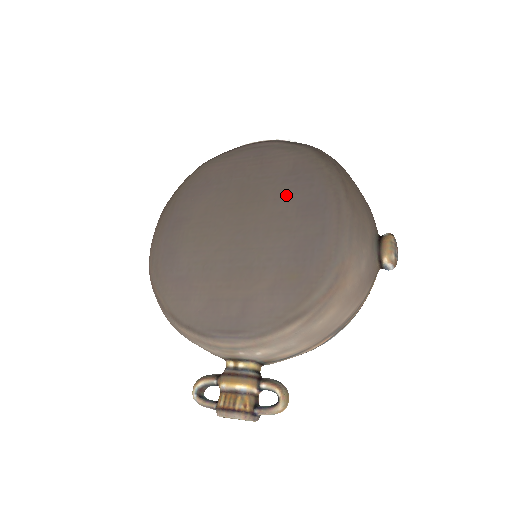
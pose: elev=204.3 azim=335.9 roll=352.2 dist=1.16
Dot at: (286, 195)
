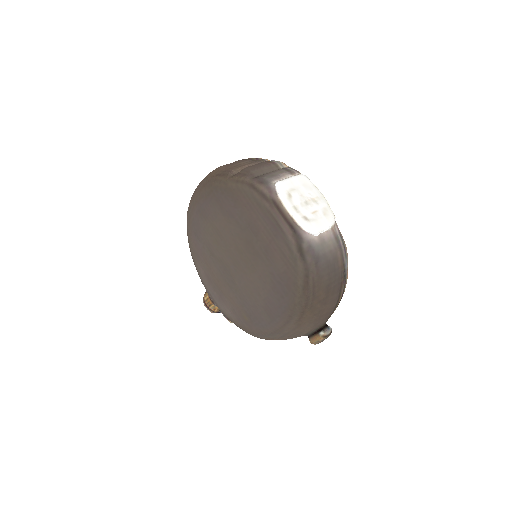
Dot at: (267, 283)
